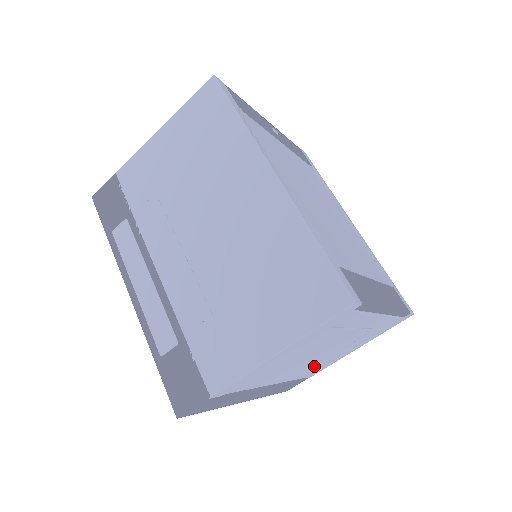
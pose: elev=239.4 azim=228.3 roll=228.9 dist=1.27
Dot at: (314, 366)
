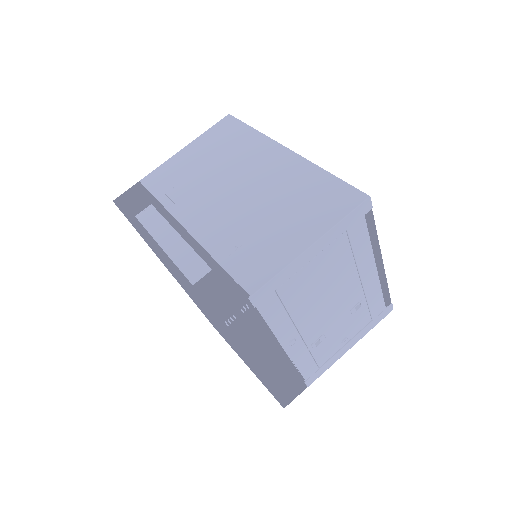
Dot at: (317, 349)
